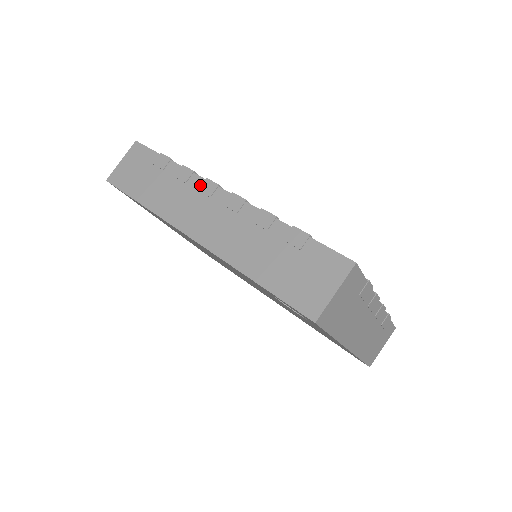
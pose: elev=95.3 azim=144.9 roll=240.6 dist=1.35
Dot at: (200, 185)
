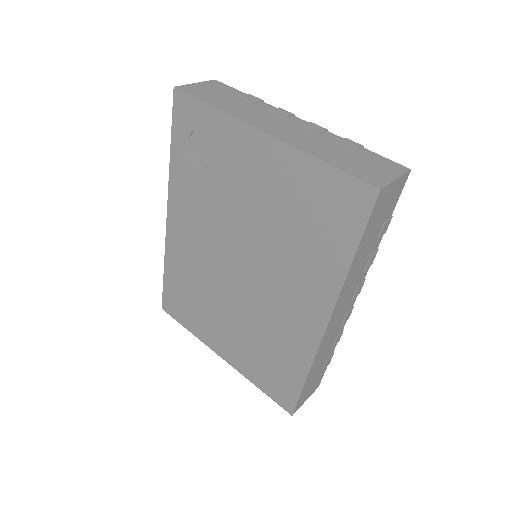
Dot at: occluded
